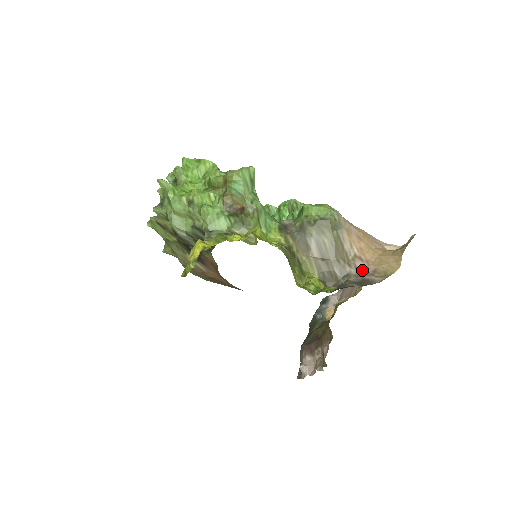
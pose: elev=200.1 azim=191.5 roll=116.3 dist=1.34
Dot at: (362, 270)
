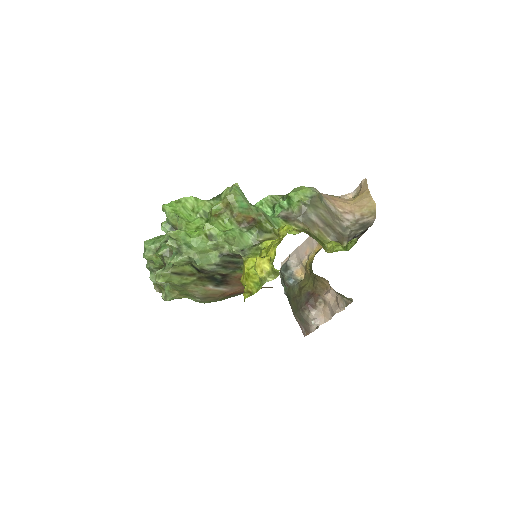
Dot at: (353, 219)
